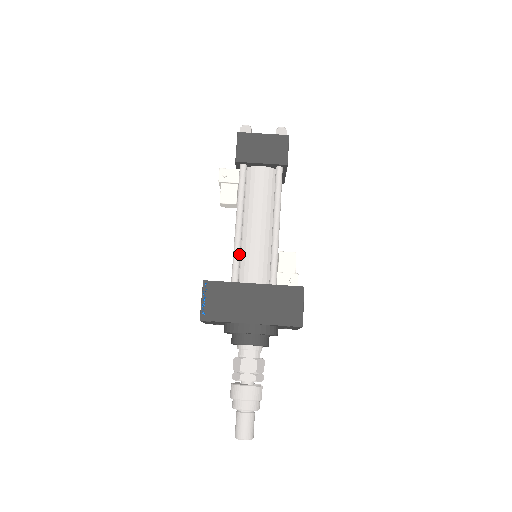
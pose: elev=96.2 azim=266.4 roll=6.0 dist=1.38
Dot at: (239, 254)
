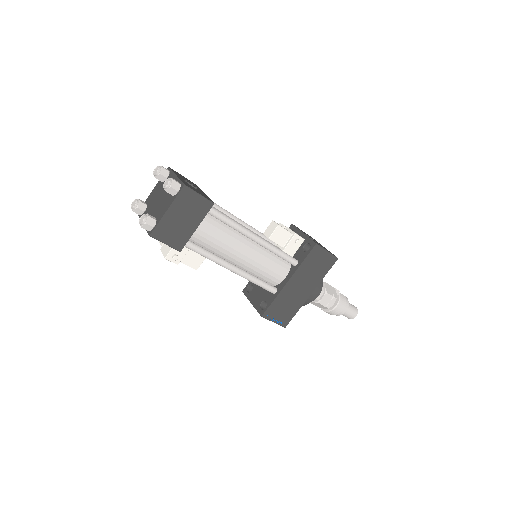
Dot at: (258, 280)
